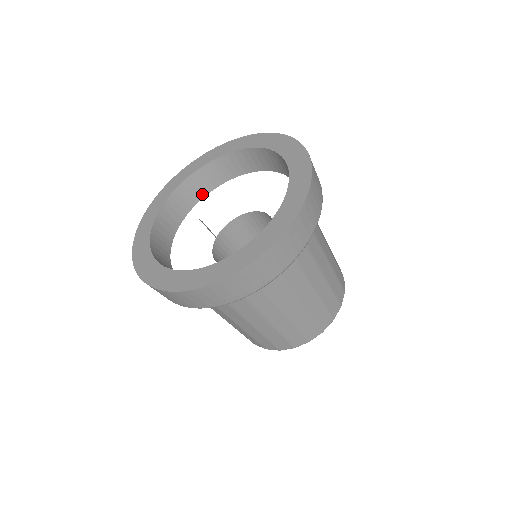
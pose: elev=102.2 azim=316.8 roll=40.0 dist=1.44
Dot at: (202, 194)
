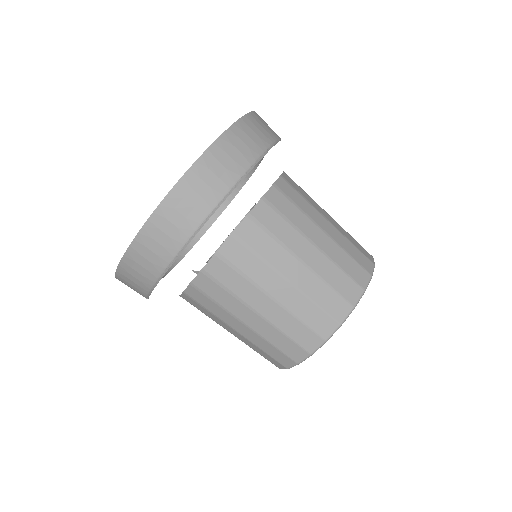
Dot at: (191, 244)
